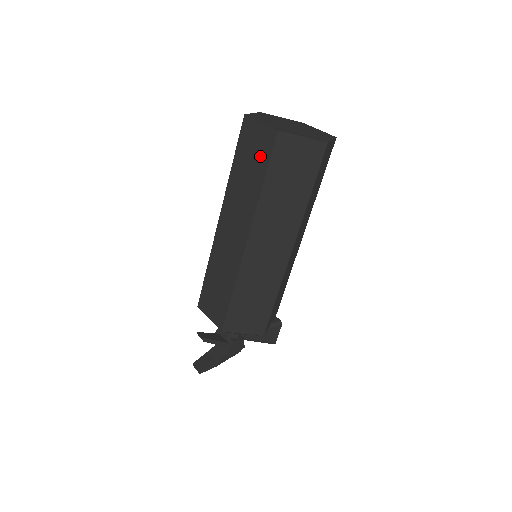
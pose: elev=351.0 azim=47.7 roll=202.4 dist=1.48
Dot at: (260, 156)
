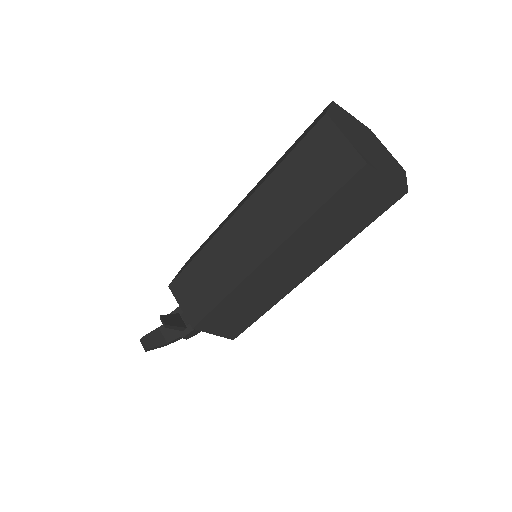
Dot at: (327, 177)
